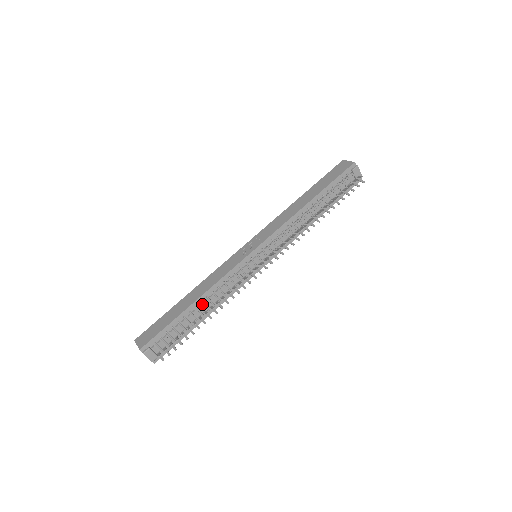
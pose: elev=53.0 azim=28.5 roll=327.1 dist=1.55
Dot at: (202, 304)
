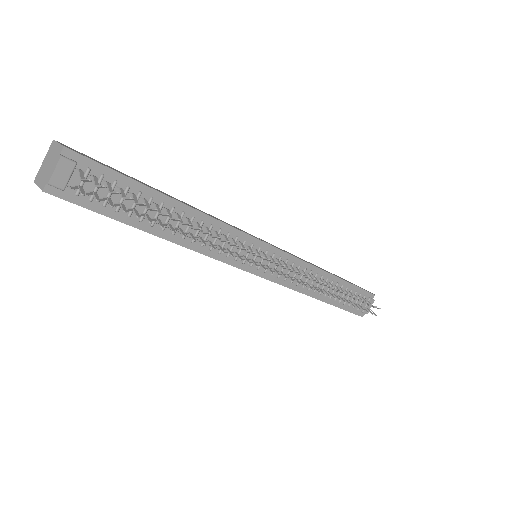
Dot at: (180, 216)
